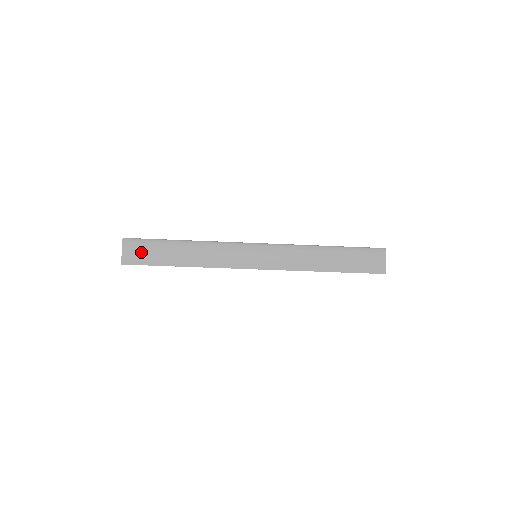
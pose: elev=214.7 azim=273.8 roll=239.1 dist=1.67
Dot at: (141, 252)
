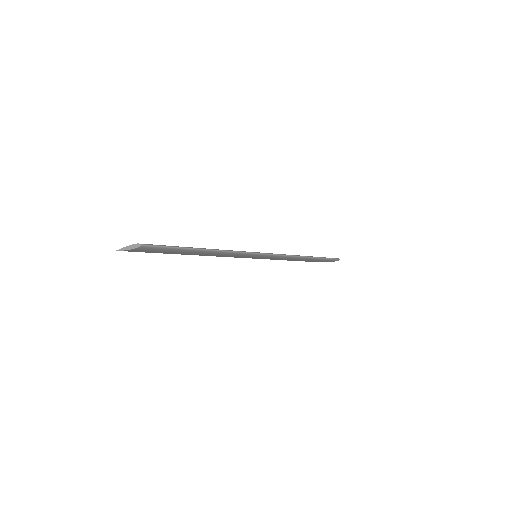
Dot at: (151, 251)
